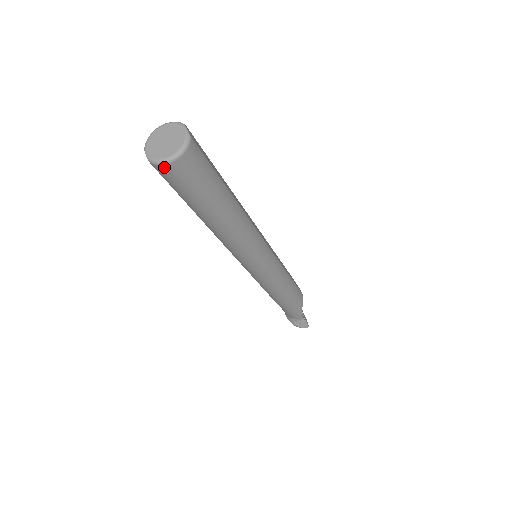
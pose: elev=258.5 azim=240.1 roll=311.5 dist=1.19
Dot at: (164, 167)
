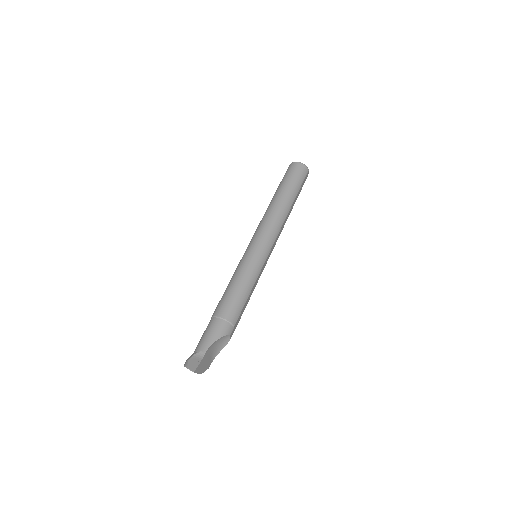
Dot at: (294, 163)
